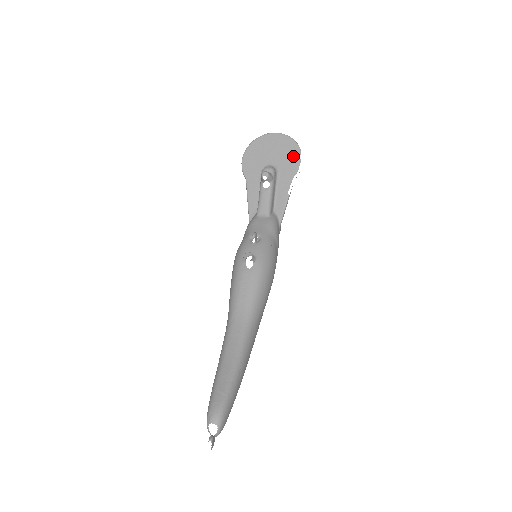
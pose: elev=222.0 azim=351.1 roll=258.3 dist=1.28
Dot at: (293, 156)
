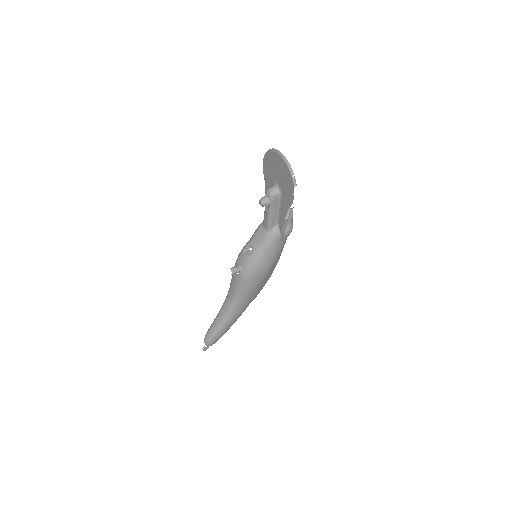
Dot at: (289, 189)
